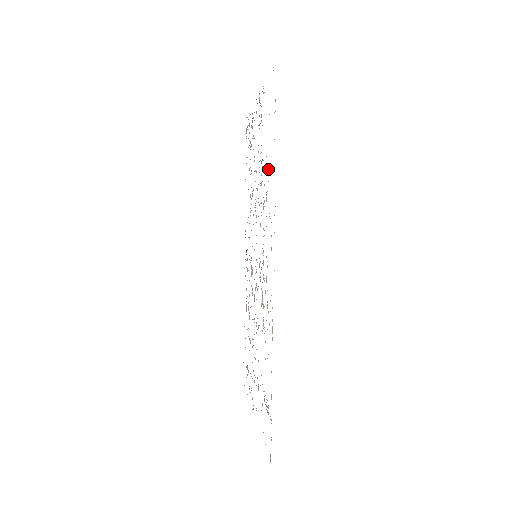
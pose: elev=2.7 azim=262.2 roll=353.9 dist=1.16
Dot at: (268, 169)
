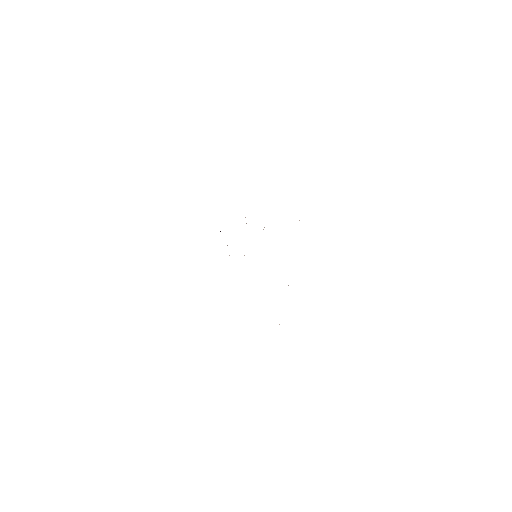
Dot at: occluded
